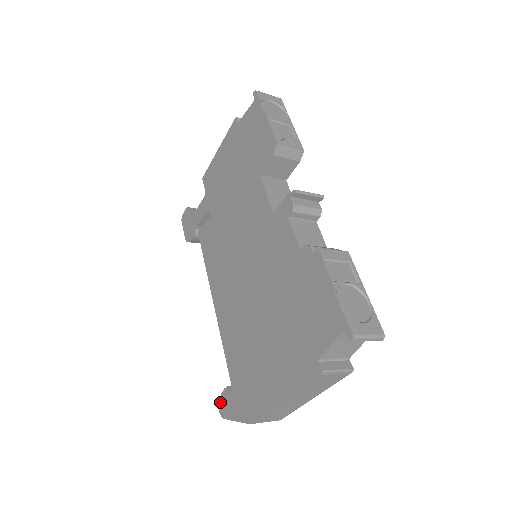
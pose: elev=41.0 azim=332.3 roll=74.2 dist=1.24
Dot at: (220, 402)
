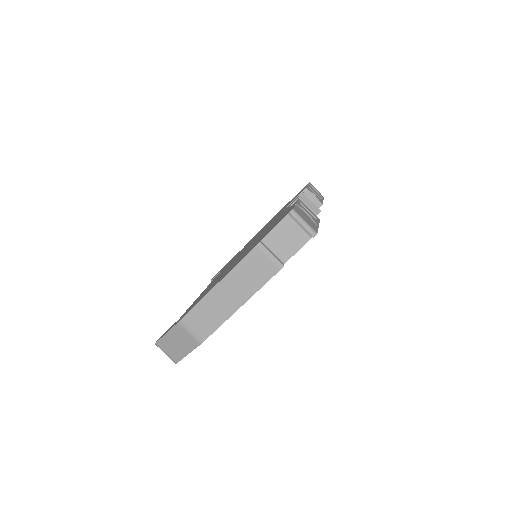
Dot at: occluded
